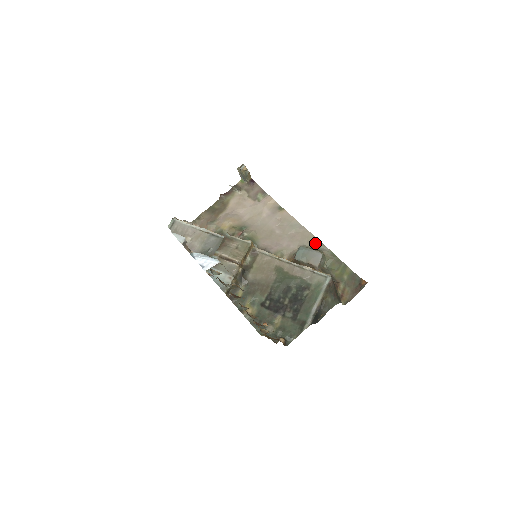
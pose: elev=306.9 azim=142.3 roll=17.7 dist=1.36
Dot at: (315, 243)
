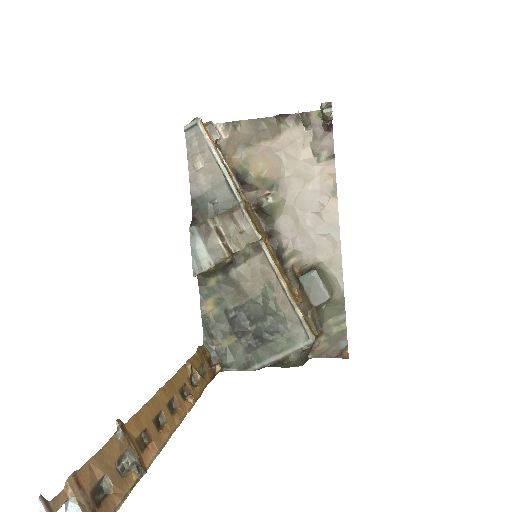
Dot at: (336, 270)
